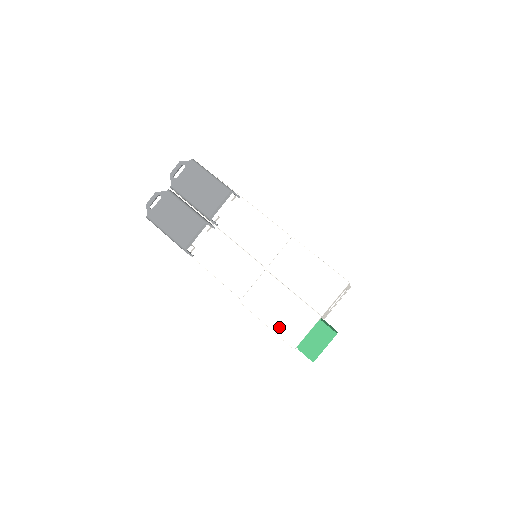
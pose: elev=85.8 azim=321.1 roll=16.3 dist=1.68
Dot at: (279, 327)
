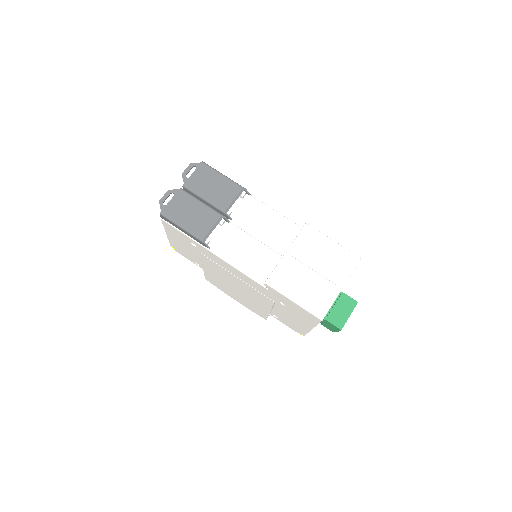
Dot at: (306, 302)
